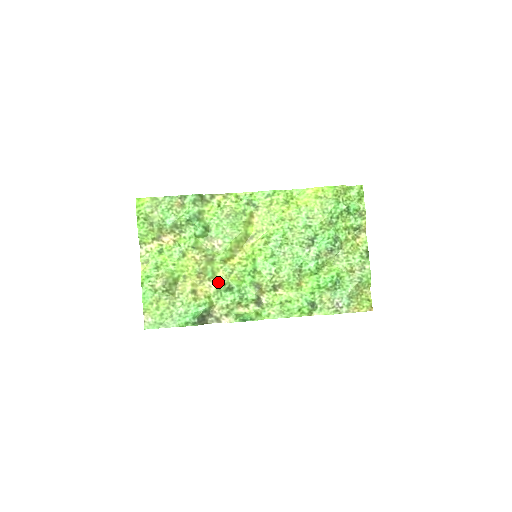
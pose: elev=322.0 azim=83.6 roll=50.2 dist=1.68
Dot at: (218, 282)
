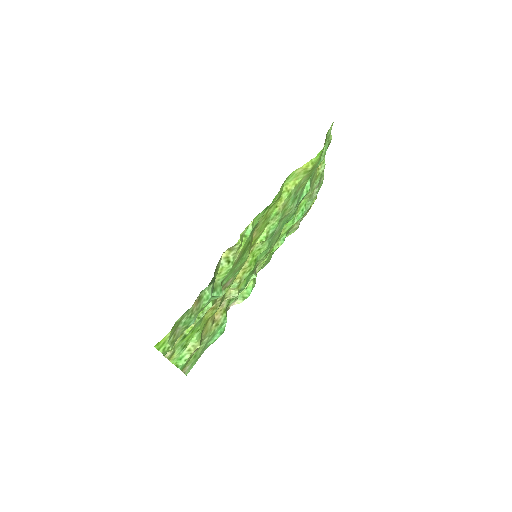
Dot at: (229, 298)
